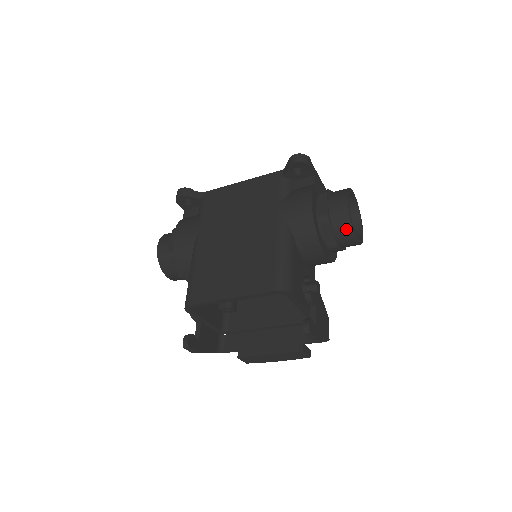
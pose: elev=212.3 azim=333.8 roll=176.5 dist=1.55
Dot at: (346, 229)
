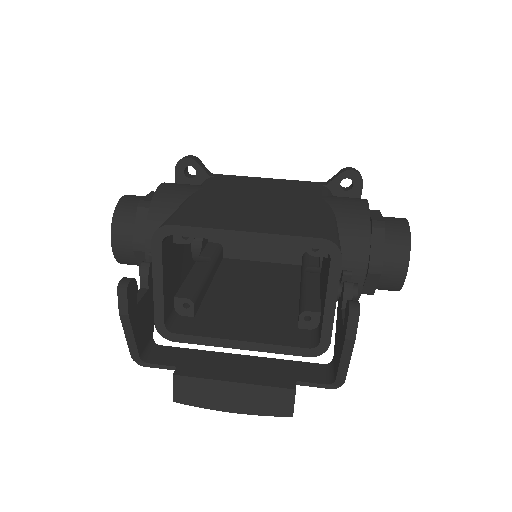
Dot at: (401, 247)
